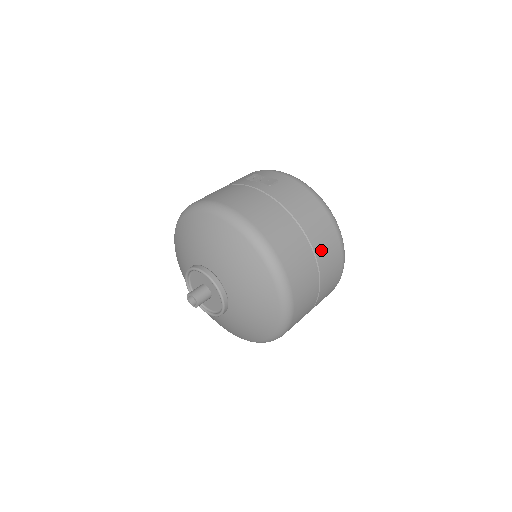
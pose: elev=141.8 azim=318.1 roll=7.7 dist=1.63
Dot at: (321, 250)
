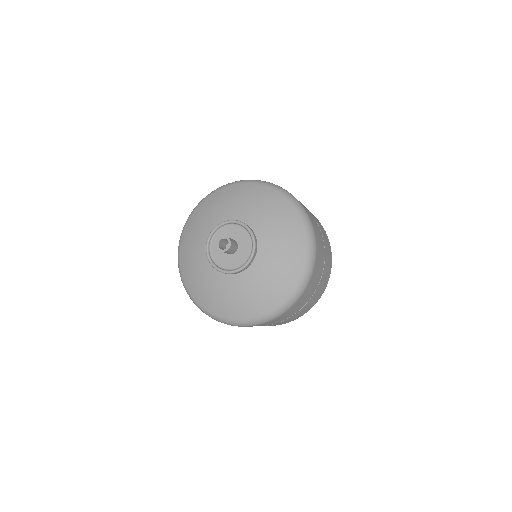
Dot at: occluded
